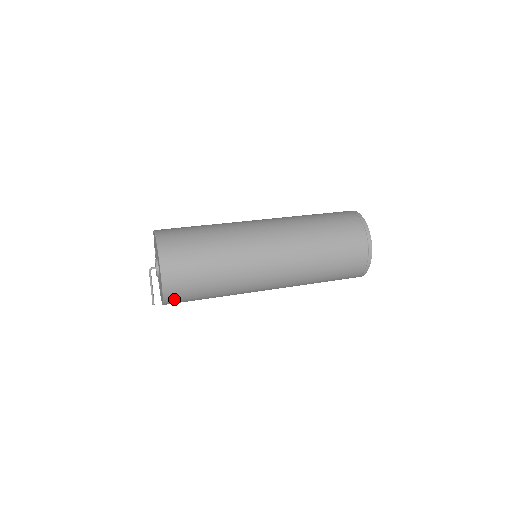
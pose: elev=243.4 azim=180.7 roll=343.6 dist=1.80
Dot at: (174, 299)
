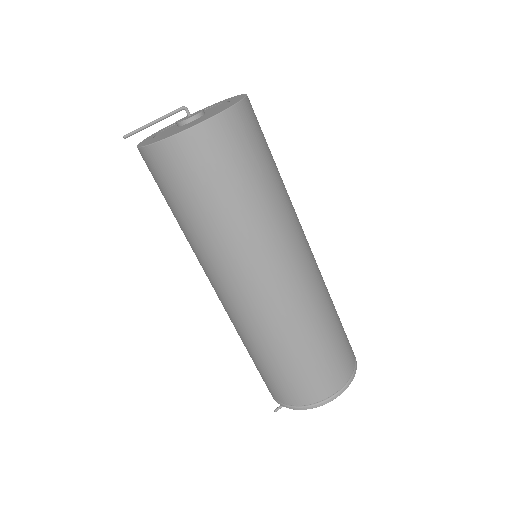
Dot at: (187, 151)
